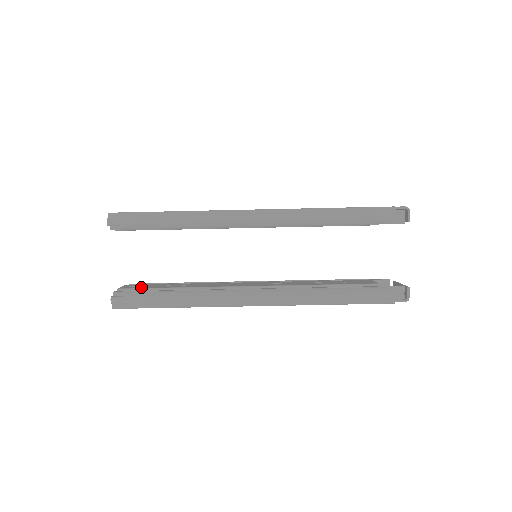
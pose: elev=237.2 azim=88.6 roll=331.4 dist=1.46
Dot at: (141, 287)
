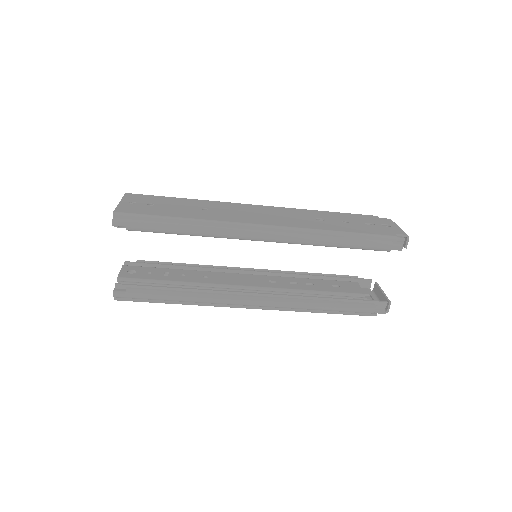
Dot at: (141, 276)
